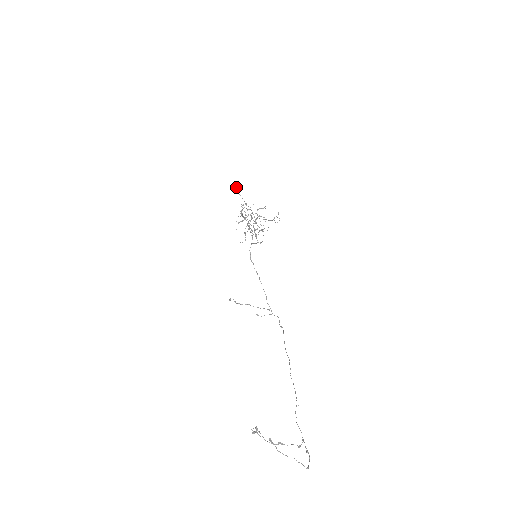
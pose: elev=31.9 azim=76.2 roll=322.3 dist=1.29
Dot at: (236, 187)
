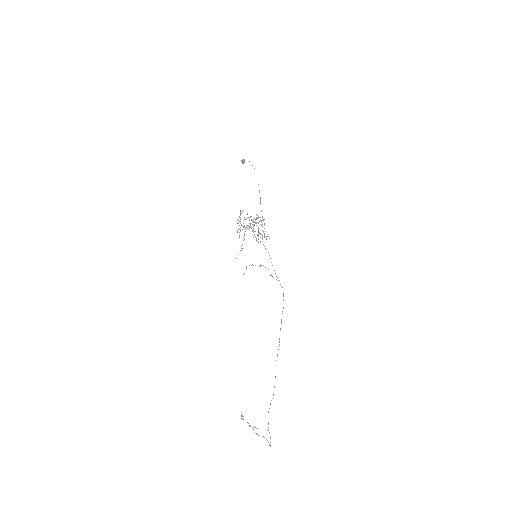
Dot at: (242, 163)
